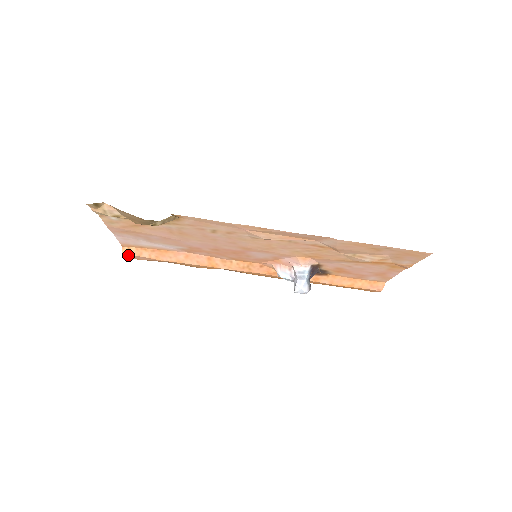
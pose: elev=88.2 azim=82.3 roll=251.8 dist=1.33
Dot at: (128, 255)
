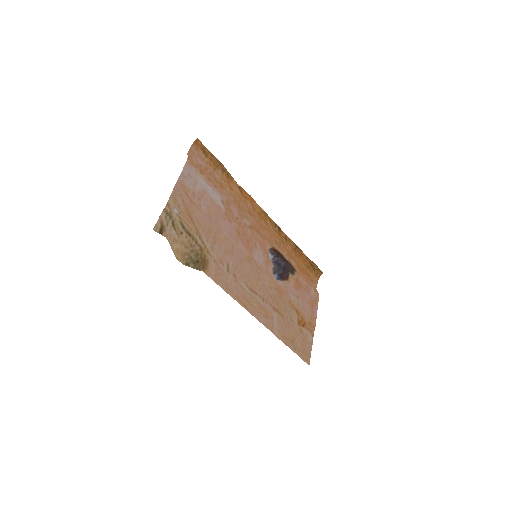
Dot at: (190, 157)
